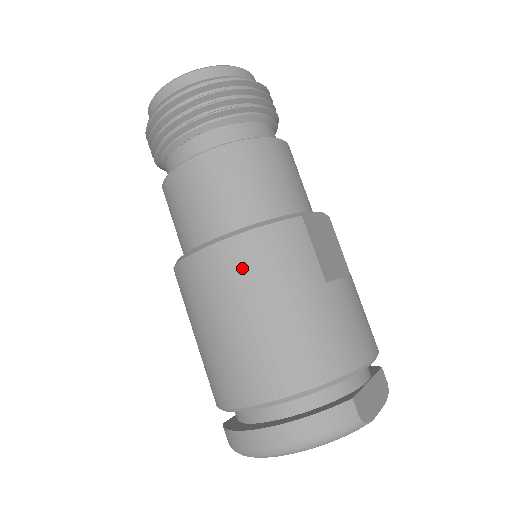
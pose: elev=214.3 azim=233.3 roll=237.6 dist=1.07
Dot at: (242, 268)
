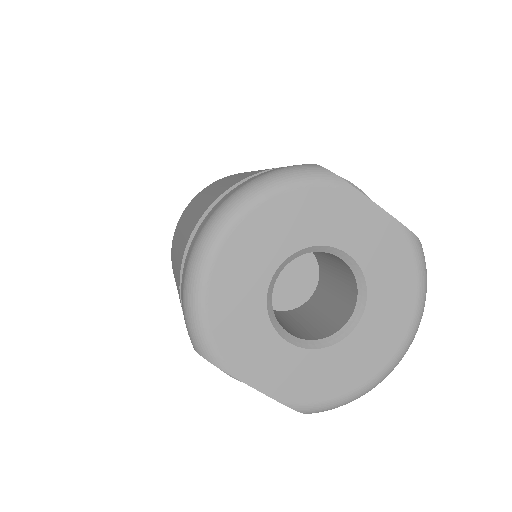
Dot at: (208, 188)
